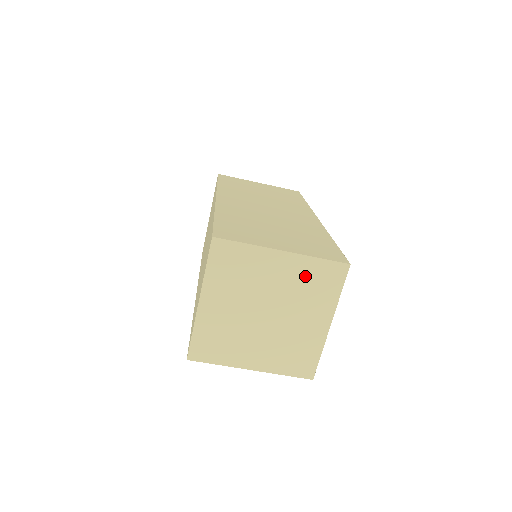
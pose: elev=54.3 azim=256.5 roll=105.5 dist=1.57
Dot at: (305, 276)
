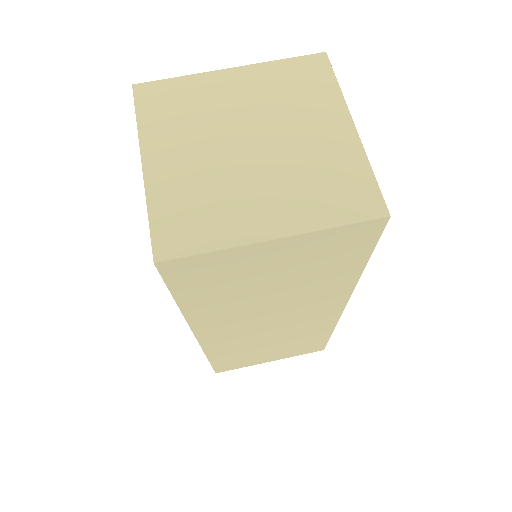
Dot at: (276, 83)
